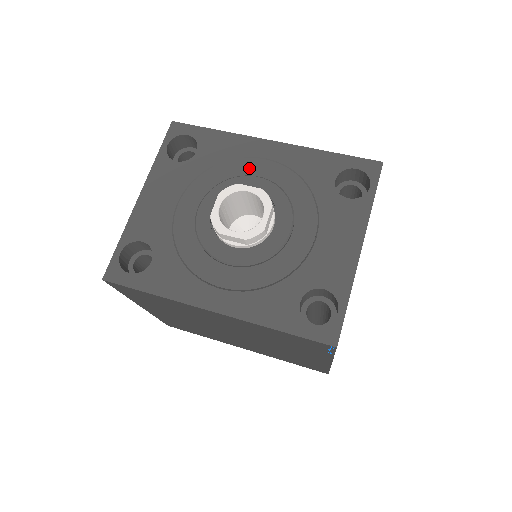
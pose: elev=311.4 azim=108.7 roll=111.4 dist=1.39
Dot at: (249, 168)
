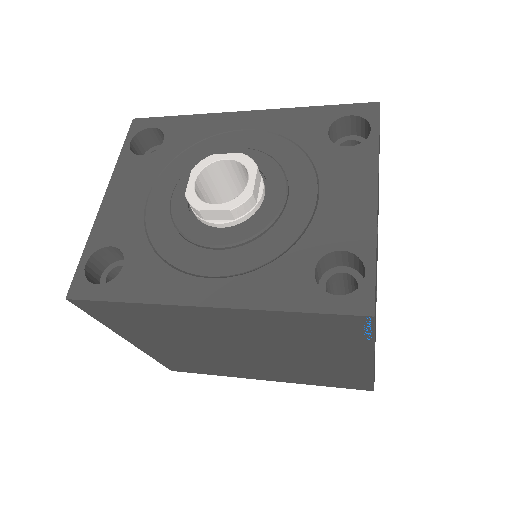
Dot at: (225, 143)
